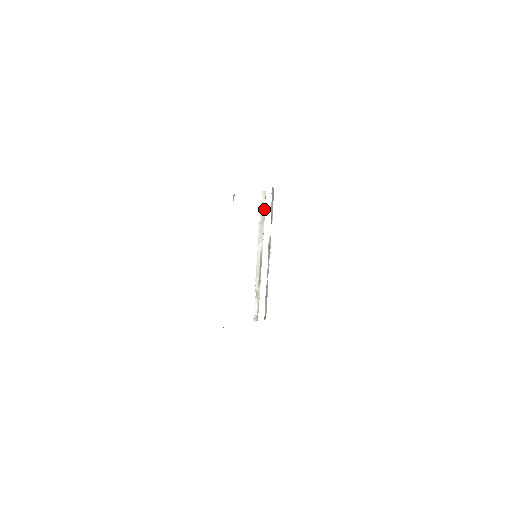
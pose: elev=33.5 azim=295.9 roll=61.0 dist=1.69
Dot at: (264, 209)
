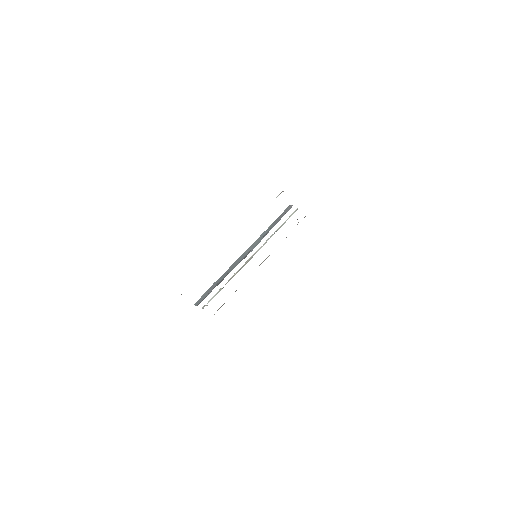
Dot at: (285, 222)
